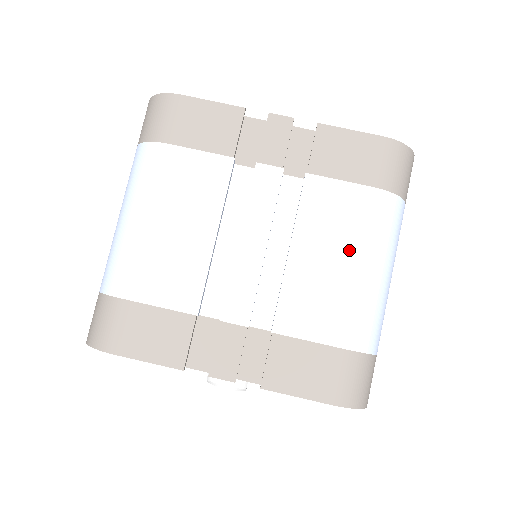
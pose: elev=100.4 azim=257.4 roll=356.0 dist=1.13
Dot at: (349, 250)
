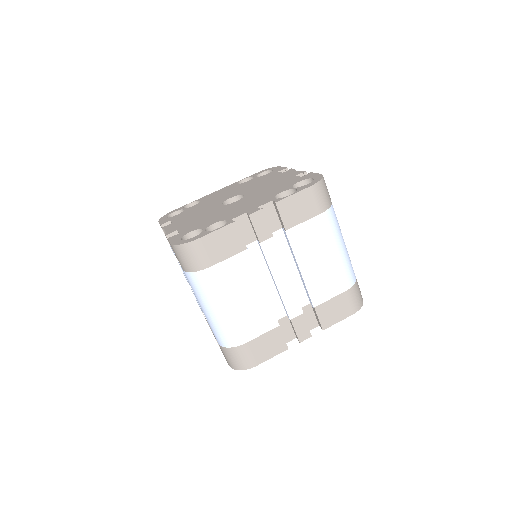
Dot at: (325, 250)
